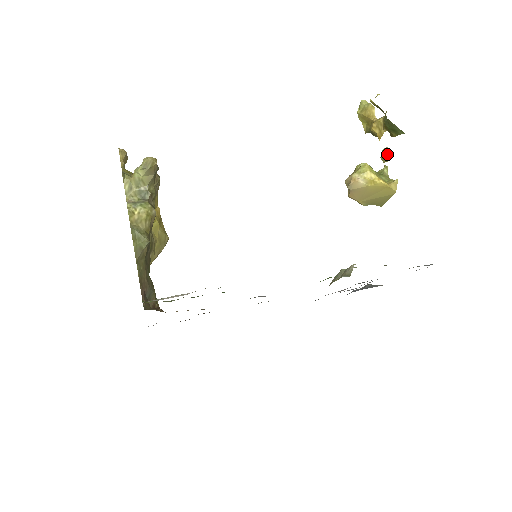
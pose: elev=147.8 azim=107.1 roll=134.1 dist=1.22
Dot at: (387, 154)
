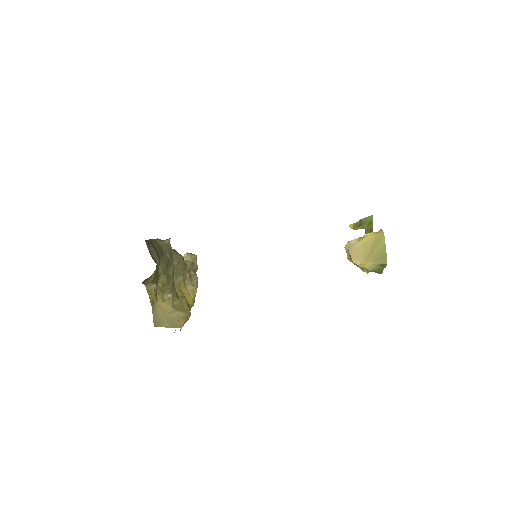
Dot at: occluded
